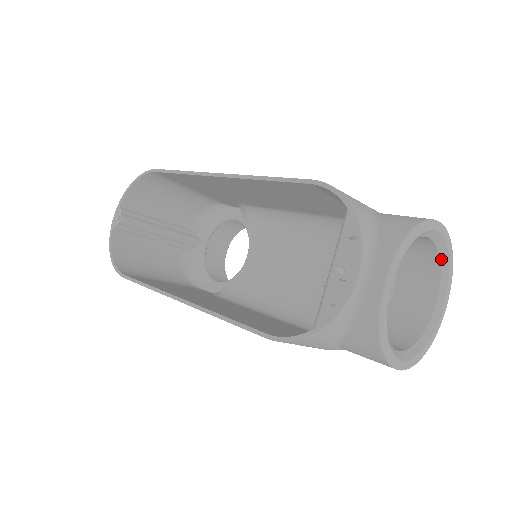
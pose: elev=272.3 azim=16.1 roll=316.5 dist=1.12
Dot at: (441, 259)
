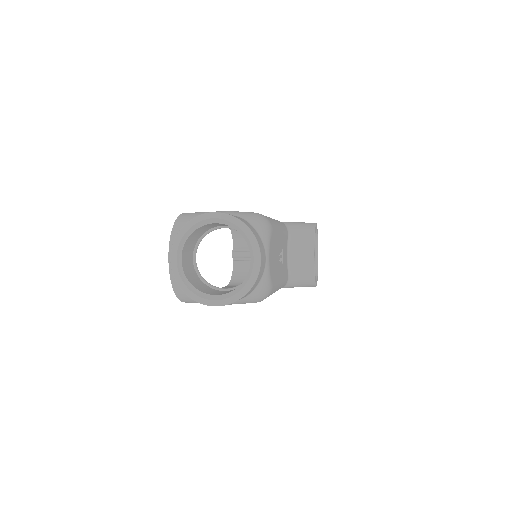
Dot at: (238, 231)
